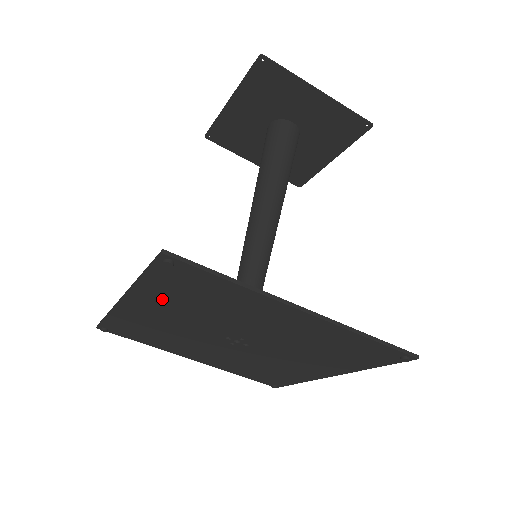
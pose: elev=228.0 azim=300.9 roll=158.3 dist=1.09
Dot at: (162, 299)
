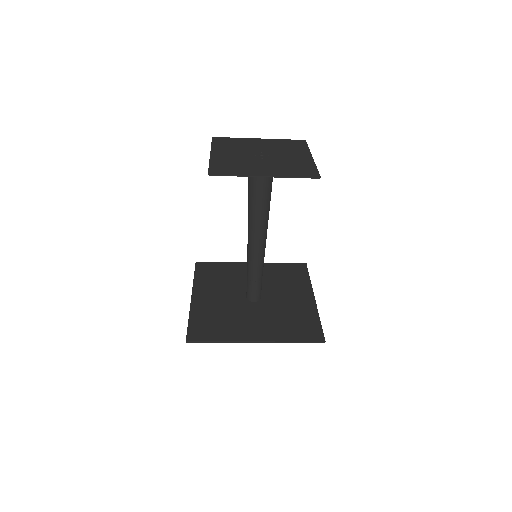
Dot at: (205, 311)
